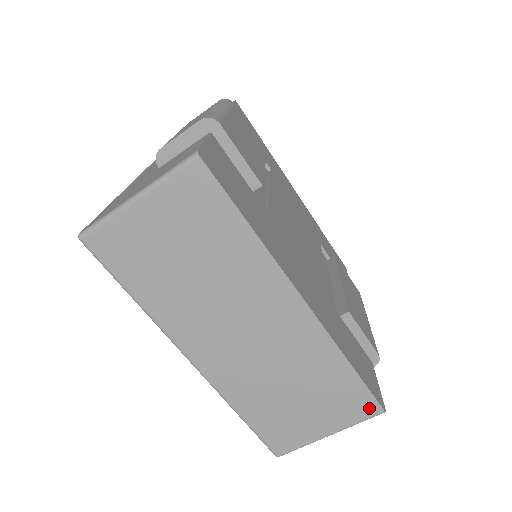
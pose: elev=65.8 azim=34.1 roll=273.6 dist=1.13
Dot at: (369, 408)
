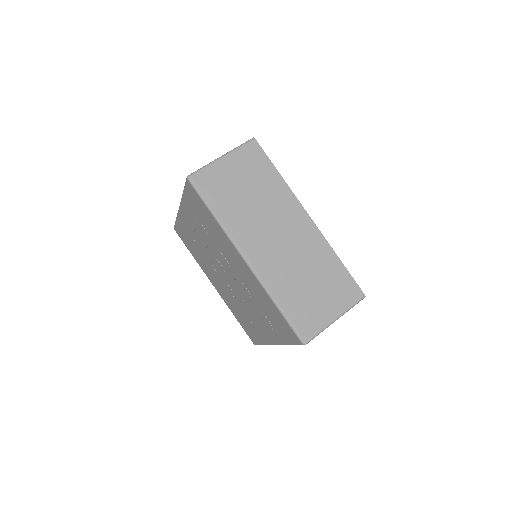
Dot at: (356, 293)
